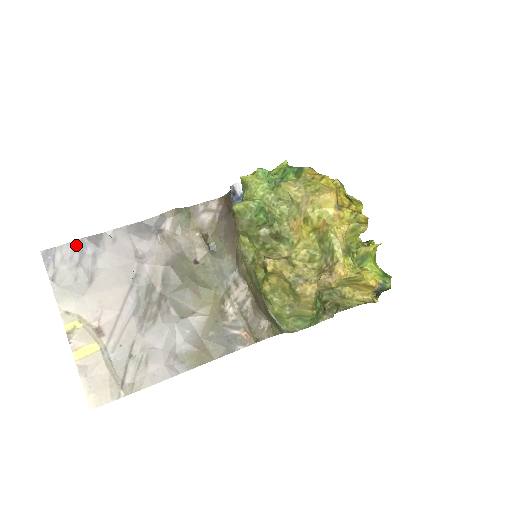
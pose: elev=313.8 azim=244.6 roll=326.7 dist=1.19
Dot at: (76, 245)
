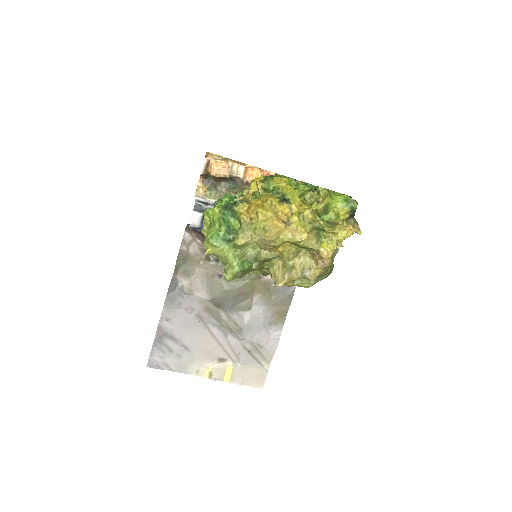
Dot at: (156, 345)
